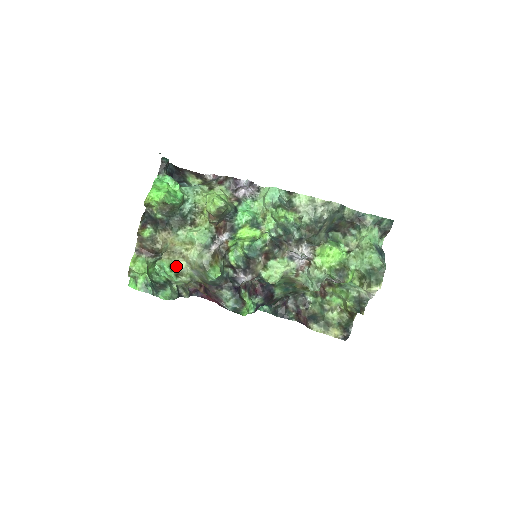
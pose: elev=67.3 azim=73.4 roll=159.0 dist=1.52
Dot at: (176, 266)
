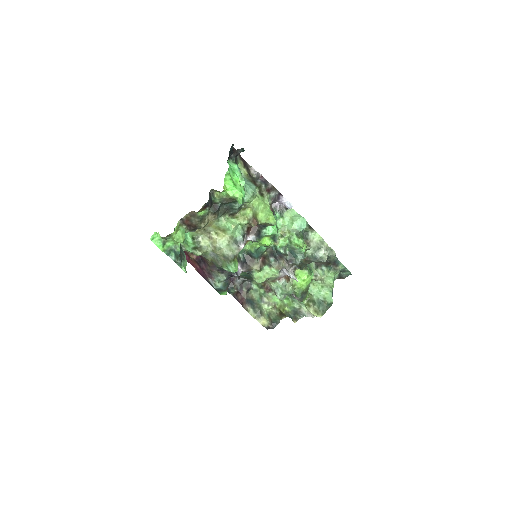
Dot at: (200, 242)
